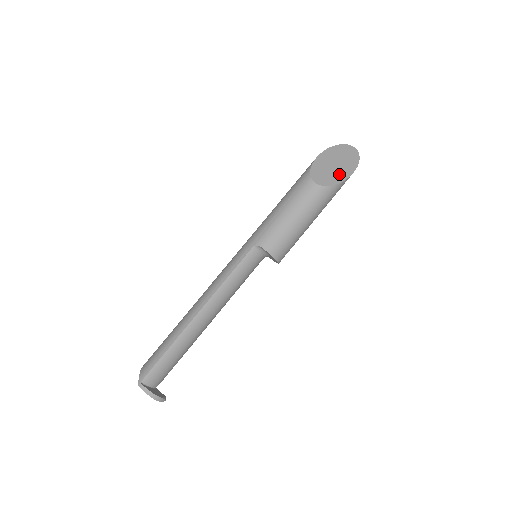
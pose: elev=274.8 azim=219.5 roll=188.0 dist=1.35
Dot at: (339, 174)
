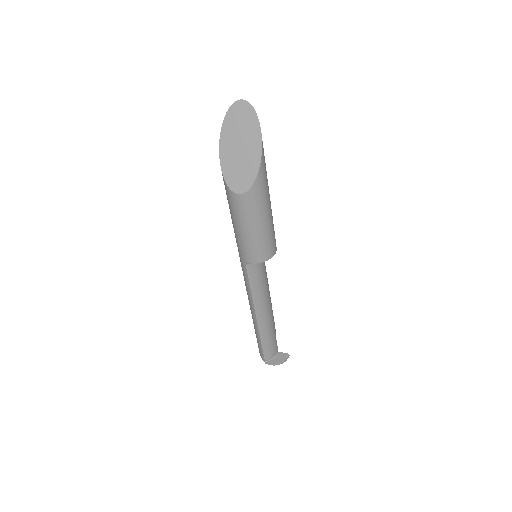
Dot at: (251, 159)
